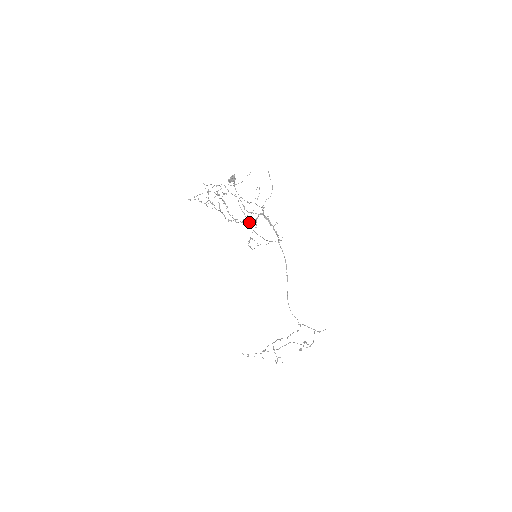
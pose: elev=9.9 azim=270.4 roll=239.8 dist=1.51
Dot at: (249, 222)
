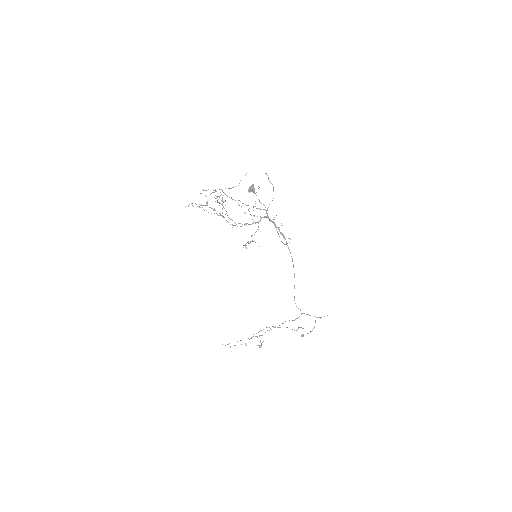
Dot at: occluded
